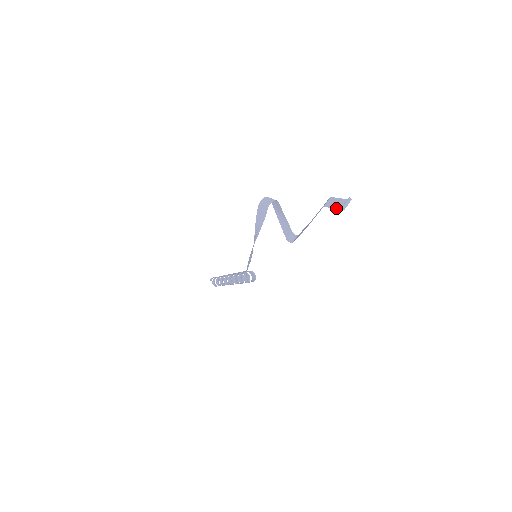
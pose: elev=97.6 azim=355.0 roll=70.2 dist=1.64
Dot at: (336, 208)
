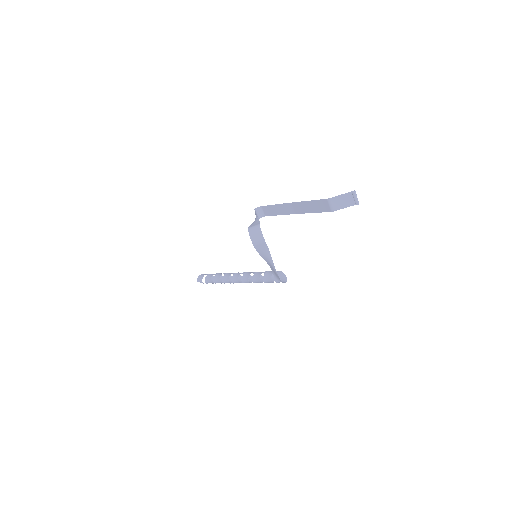
Dot at: occluded
